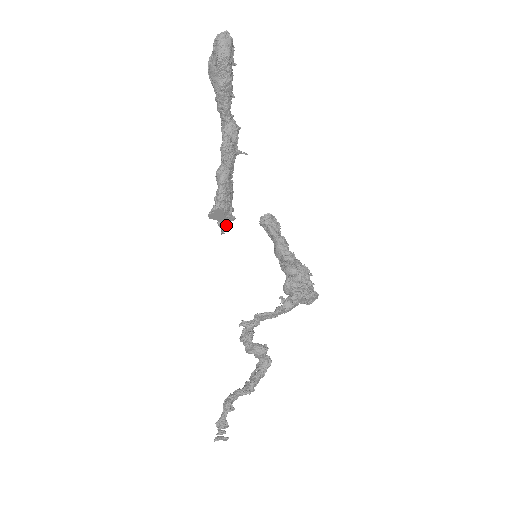
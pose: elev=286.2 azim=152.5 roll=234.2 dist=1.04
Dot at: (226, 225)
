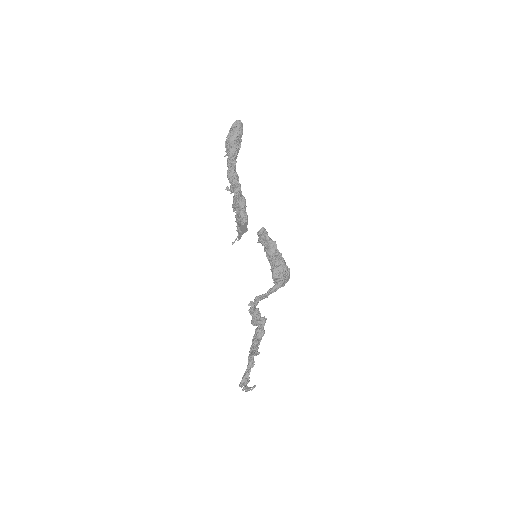
Dot at: occluded
